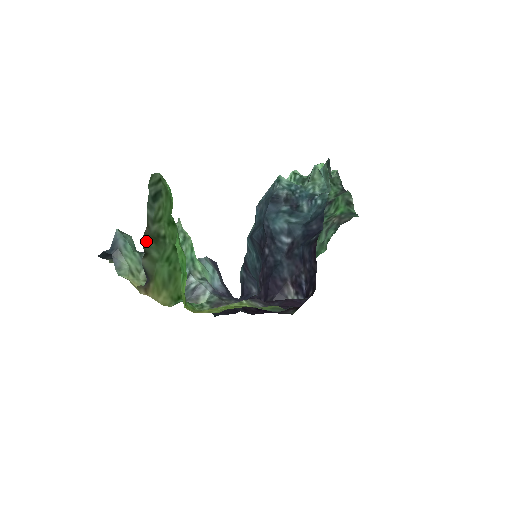
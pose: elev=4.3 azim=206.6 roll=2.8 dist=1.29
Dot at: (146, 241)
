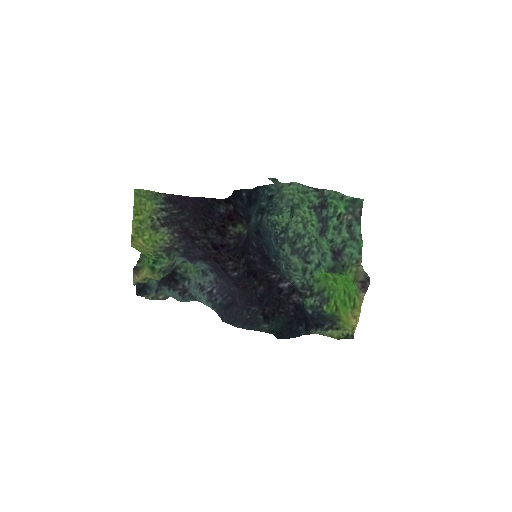
Dot at: (141, 258)
